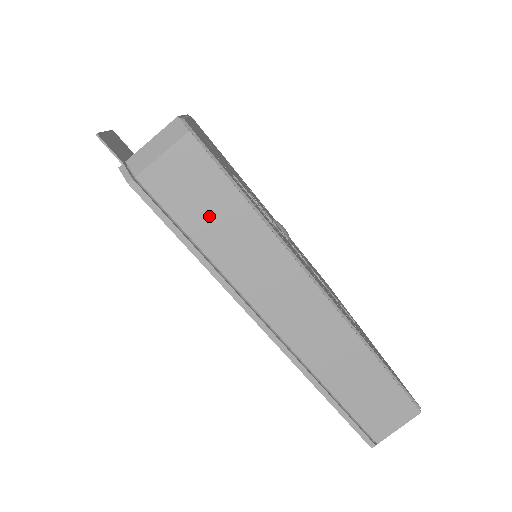
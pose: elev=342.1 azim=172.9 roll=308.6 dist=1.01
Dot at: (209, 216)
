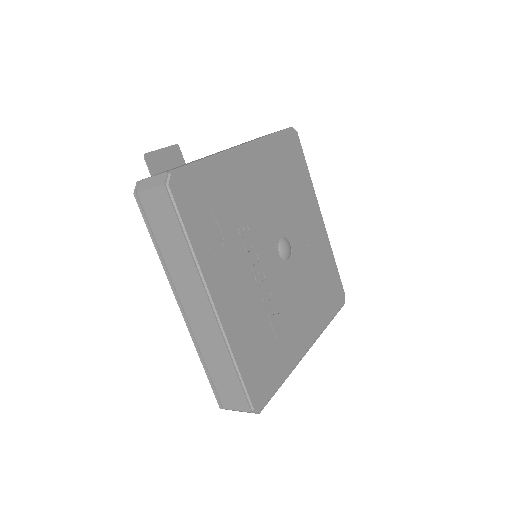
Dot at: (165, 232)
